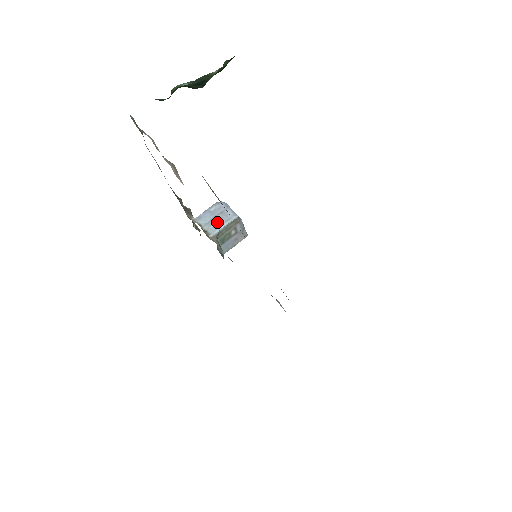
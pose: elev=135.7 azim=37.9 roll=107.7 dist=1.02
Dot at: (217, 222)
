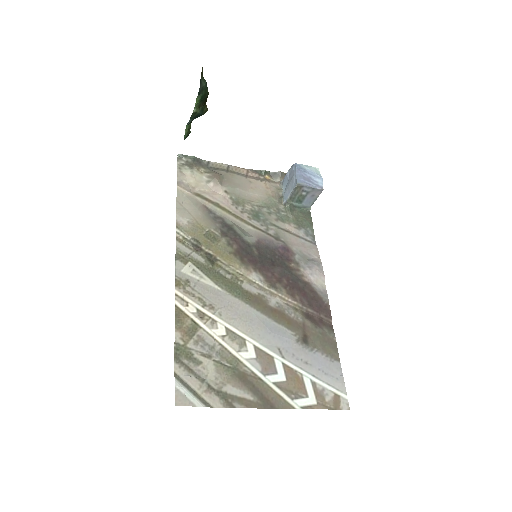
Dot at: (288, 189)
